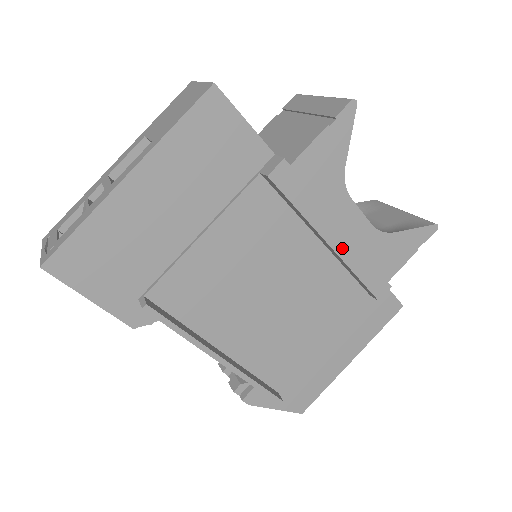
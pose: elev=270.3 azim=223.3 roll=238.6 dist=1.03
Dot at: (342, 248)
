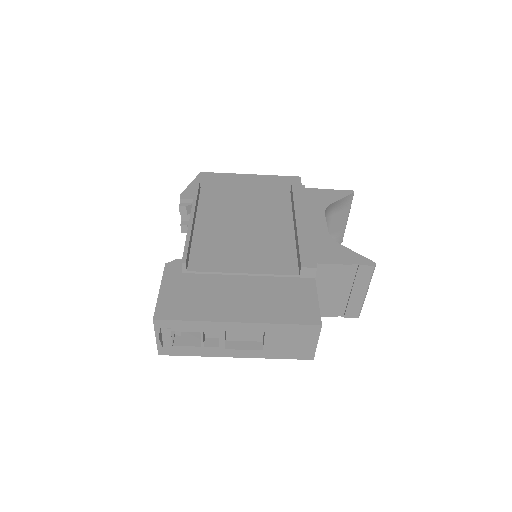
Dot at: occluded
